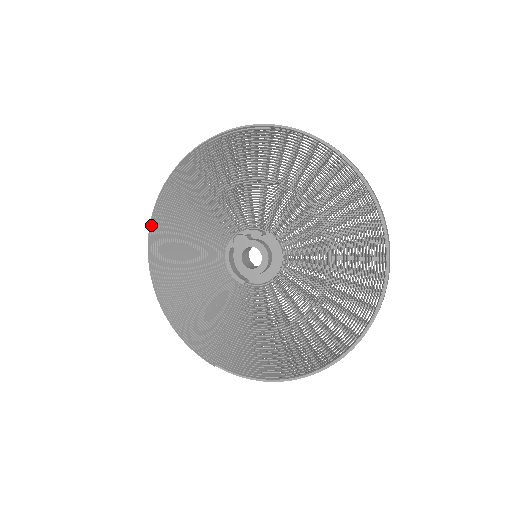
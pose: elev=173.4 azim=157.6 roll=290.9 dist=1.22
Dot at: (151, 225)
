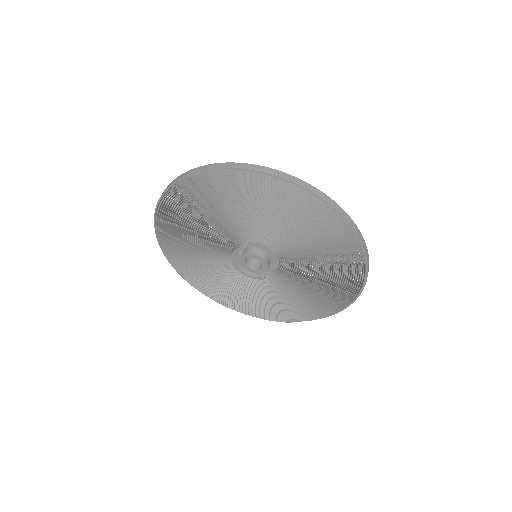
Dot at: (178, 272)
